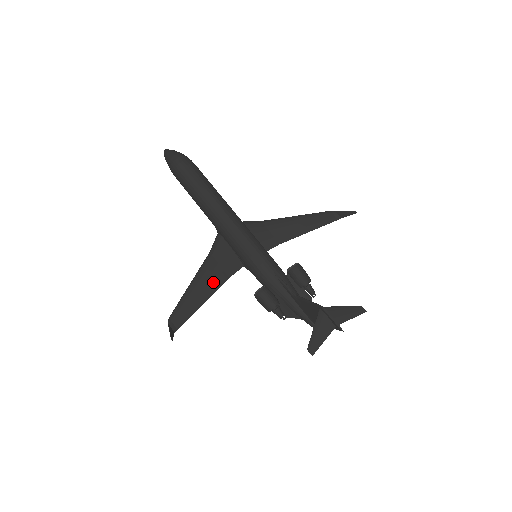
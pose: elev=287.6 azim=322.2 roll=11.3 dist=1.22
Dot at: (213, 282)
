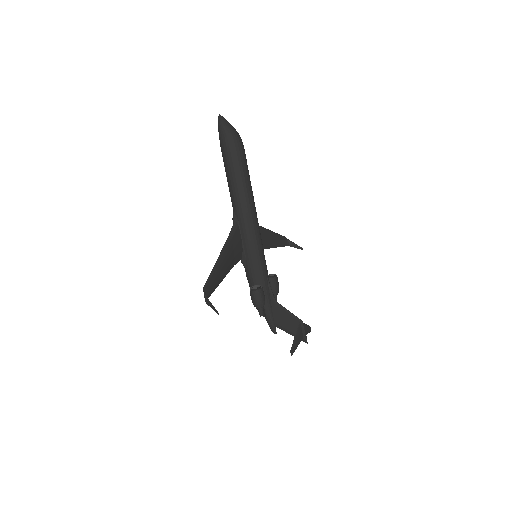
Dot at: (229, 265)
